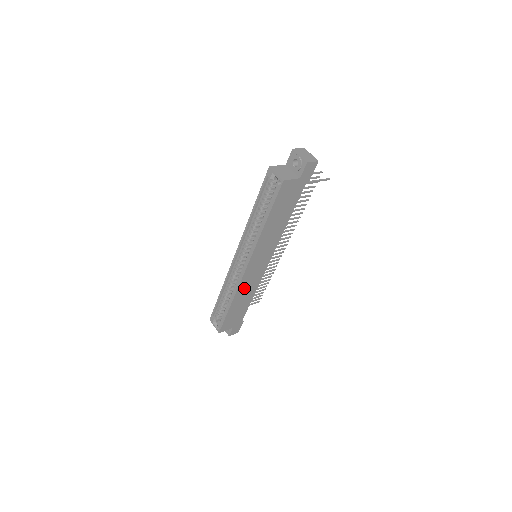
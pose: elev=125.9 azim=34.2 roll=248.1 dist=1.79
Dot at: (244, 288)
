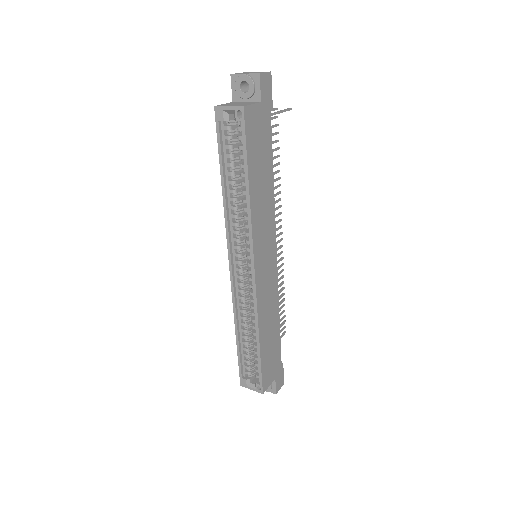
Dot at: (264, 307)
